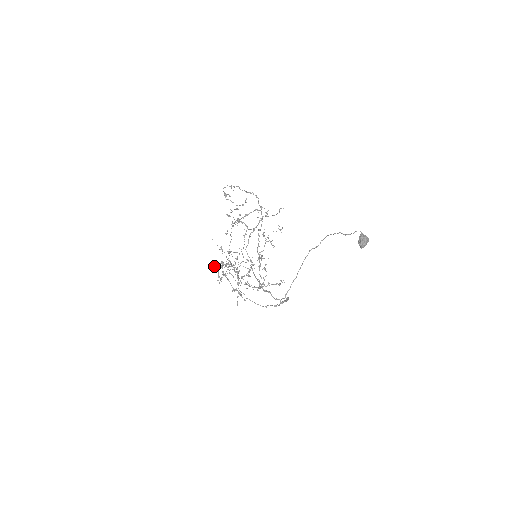
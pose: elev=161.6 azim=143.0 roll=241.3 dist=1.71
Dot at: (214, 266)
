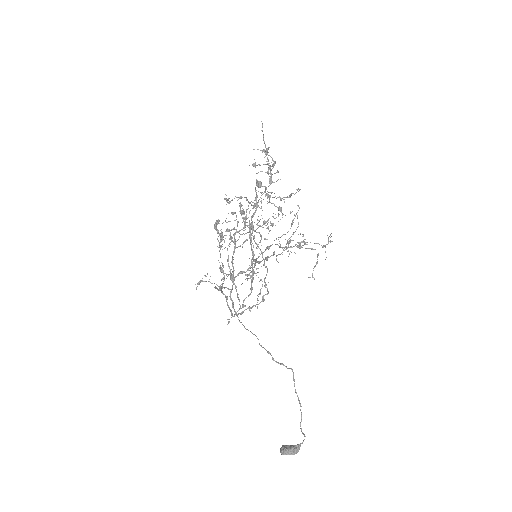
Dot at: occluded
